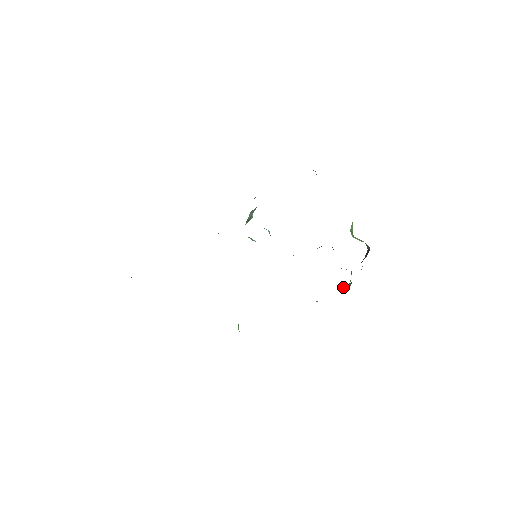
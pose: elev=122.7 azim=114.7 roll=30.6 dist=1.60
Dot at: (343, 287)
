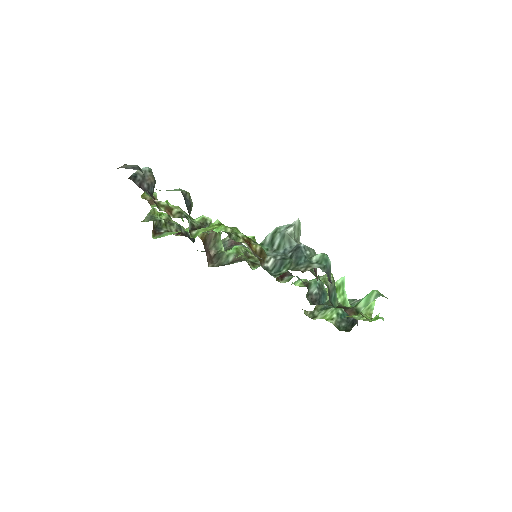
Dot at: occluded
